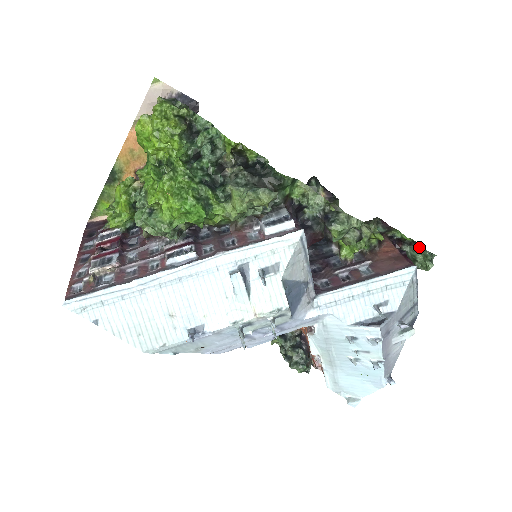
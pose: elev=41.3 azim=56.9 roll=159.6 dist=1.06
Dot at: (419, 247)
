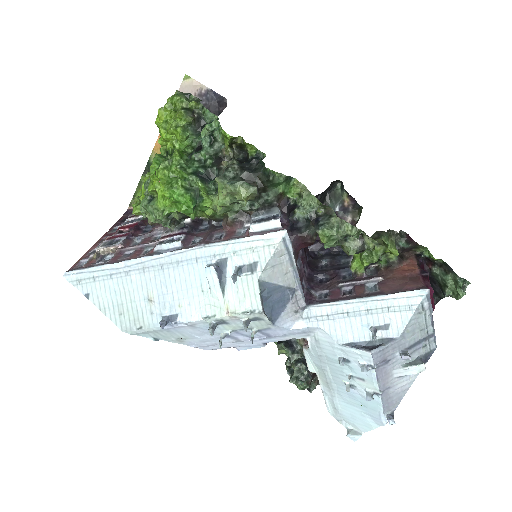
Dot at: (449, 270)
